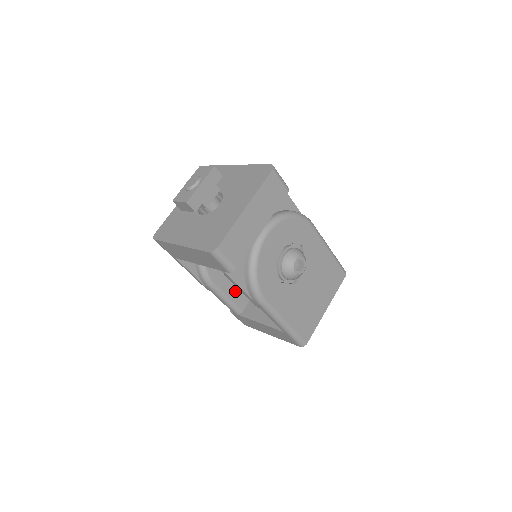
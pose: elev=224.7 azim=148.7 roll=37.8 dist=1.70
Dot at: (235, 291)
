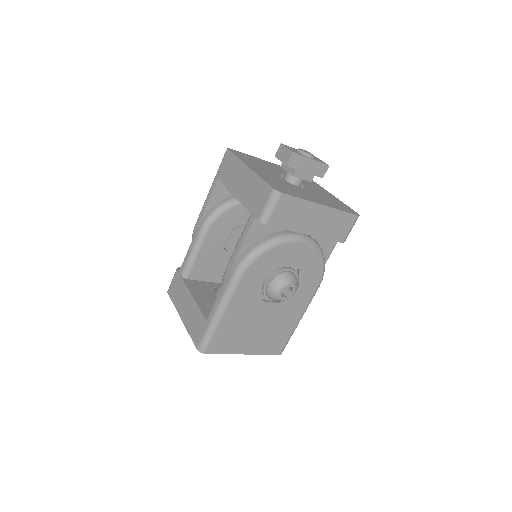
Dot at: (206, 259)
